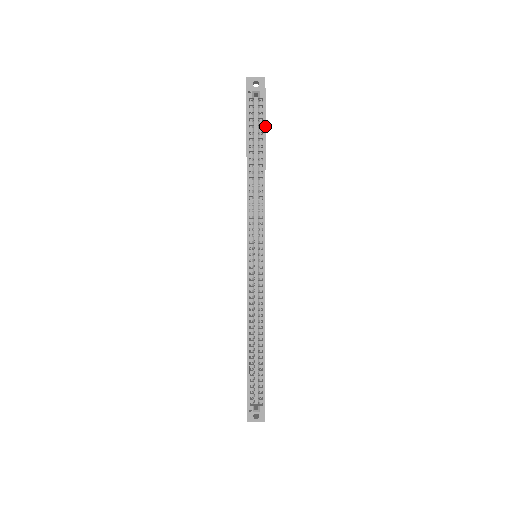
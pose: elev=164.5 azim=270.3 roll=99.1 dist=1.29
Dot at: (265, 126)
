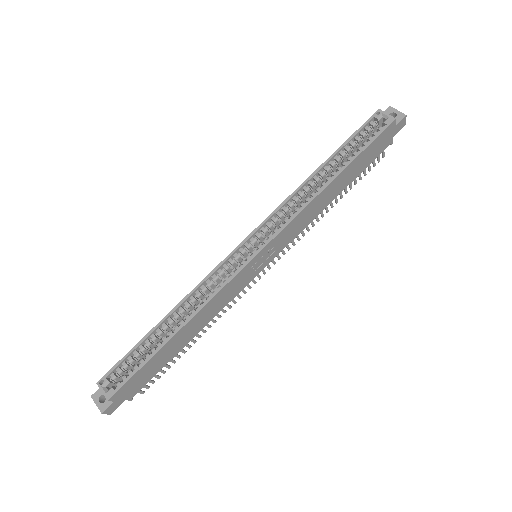
Dot at: (367, 147)
